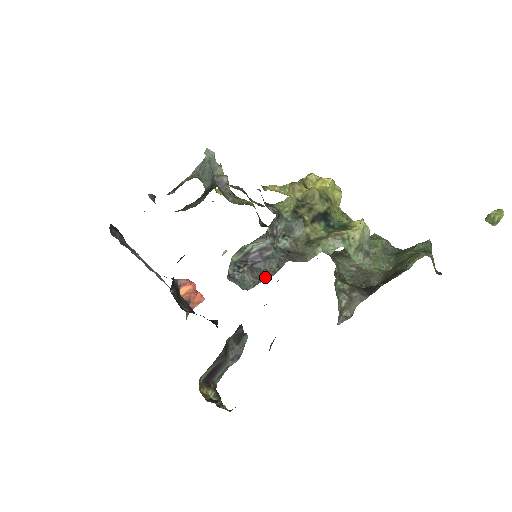
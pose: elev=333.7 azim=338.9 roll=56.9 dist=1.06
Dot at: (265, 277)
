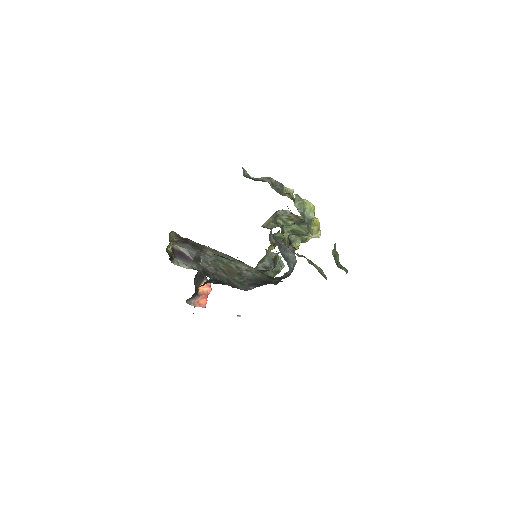
Dot at: (255, 180)
